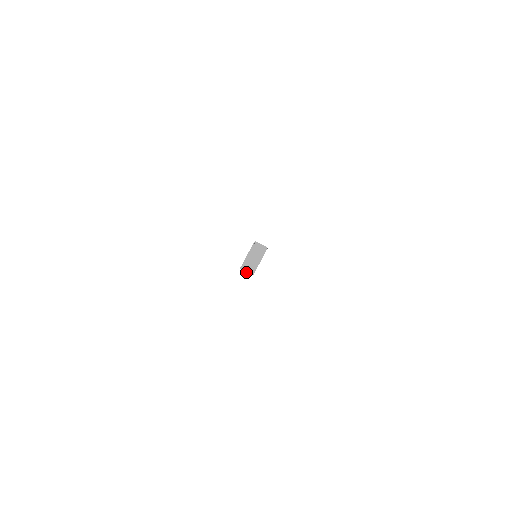
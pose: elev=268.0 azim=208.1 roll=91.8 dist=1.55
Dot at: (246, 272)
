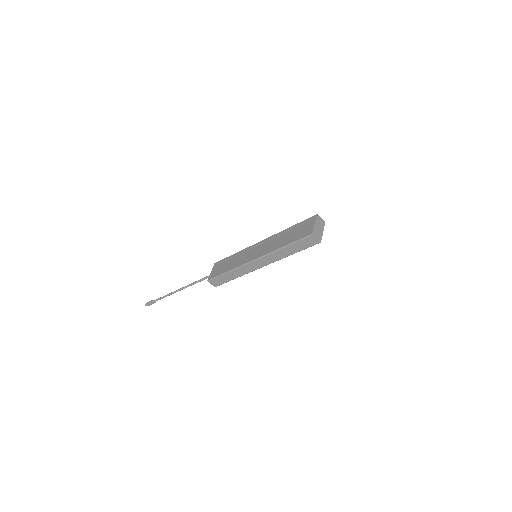
Dot at: (316, 238)
